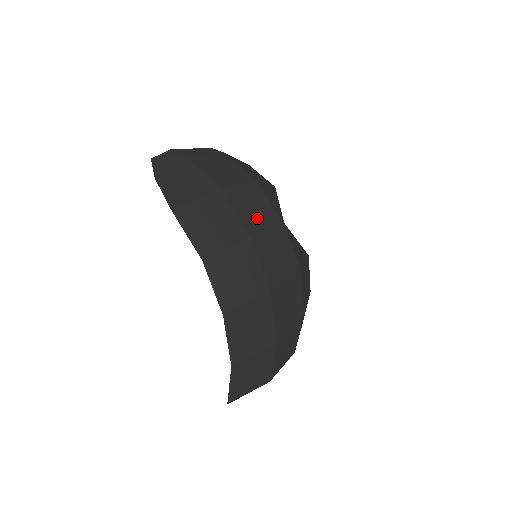
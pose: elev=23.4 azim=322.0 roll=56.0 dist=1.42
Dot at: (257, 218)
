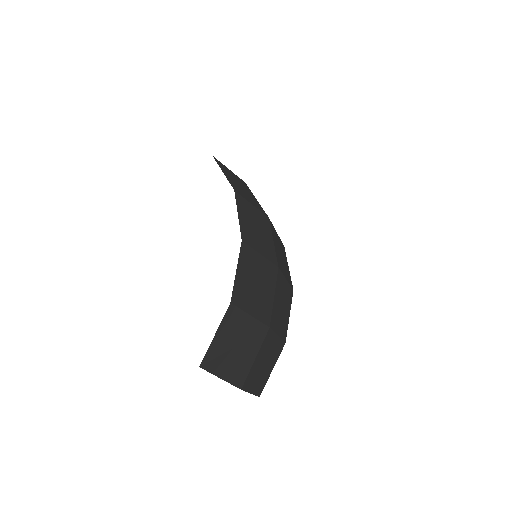
Dot at: occluded
